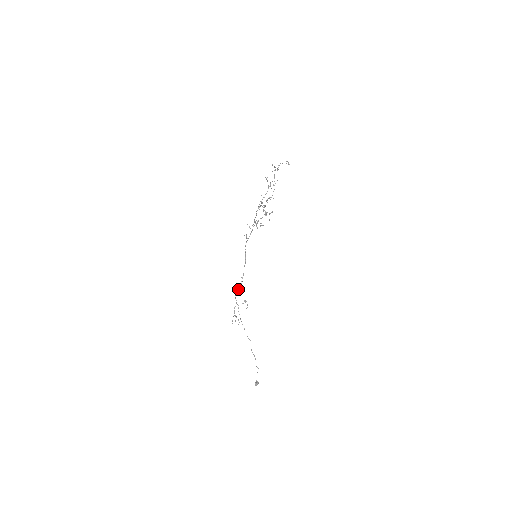
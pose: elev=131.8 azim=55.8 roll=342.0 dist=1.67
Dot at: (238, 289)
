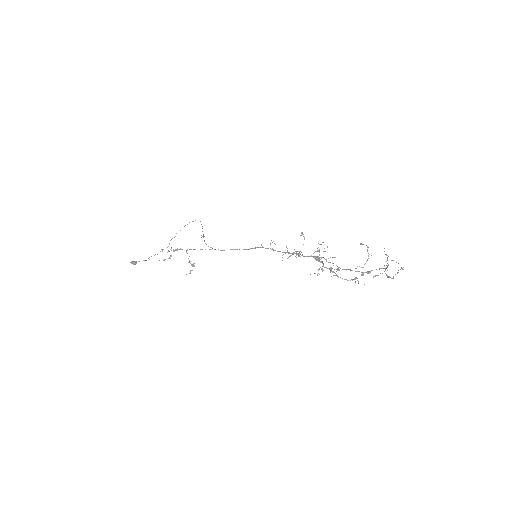
Dot at: occluded
